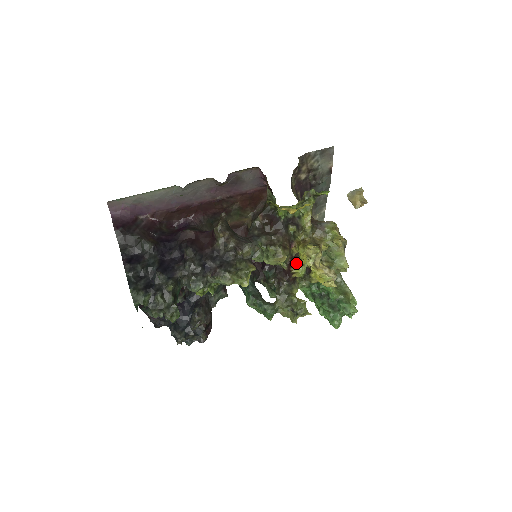
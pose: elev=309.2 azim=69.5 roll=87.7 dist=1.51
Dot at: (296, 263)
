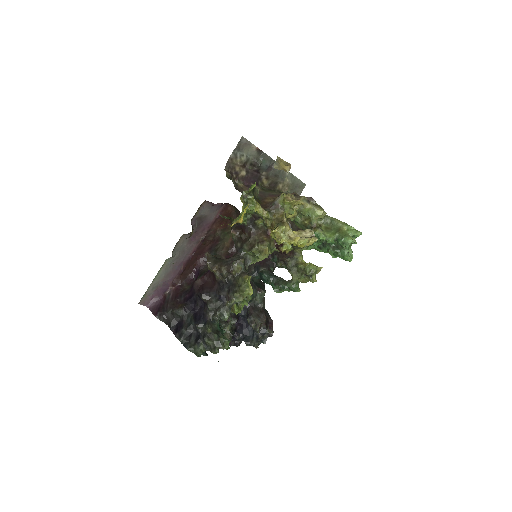
Dot at: (280, 244)
